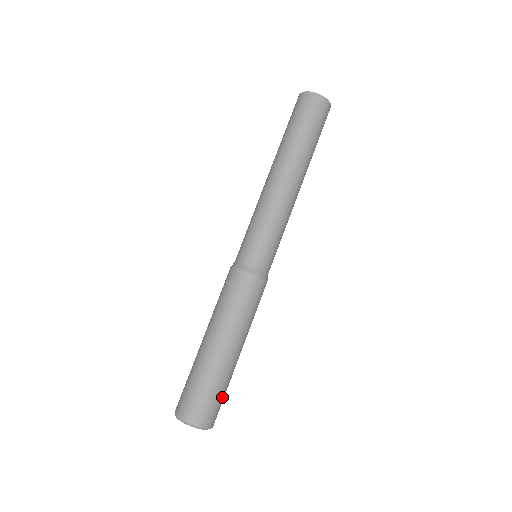
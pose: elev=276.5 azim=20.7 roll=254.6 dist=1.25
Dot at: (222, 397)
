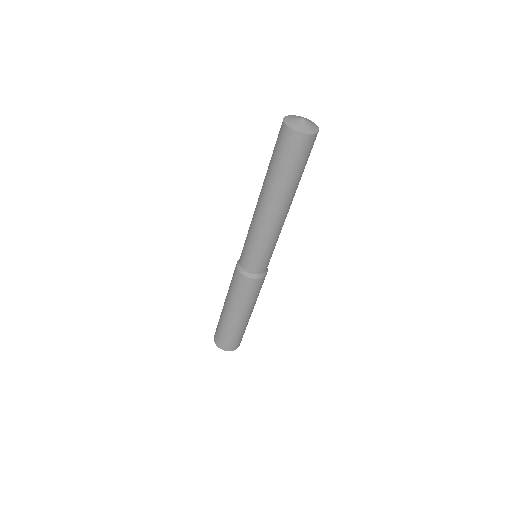
Dot at: (237, 338)
